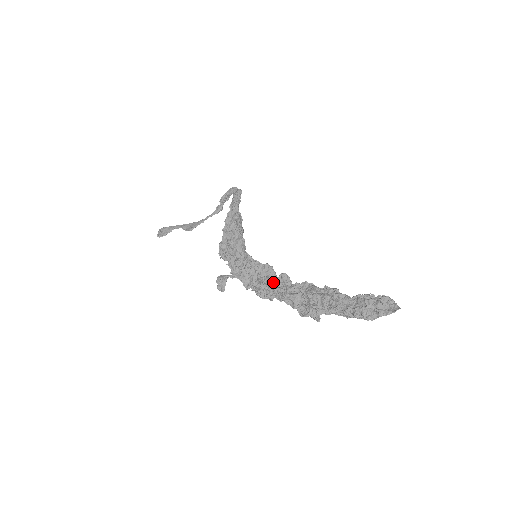
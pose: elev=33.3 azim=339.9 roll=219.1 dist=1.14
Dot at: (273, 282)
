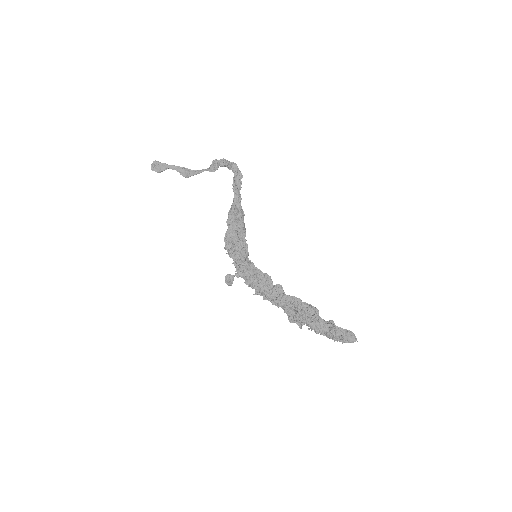
Dot at: (270, 290)
